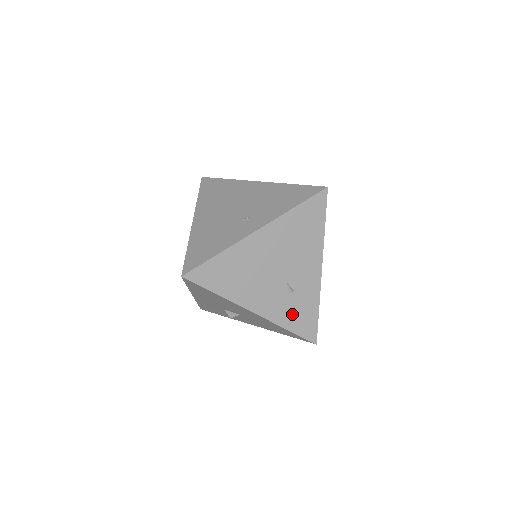
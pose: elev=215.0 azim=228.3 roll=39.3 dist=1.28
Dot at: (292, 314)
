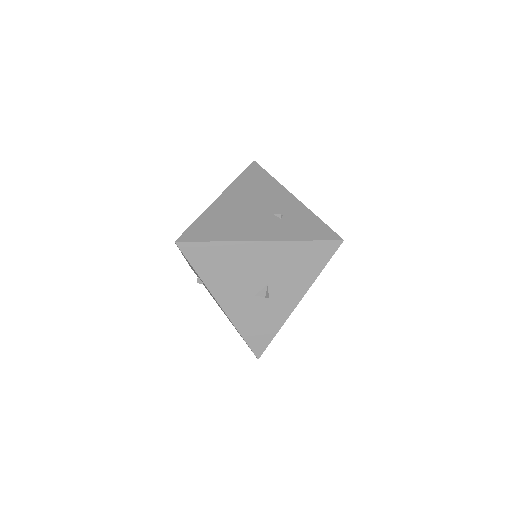
Dot at: (297, 230)
